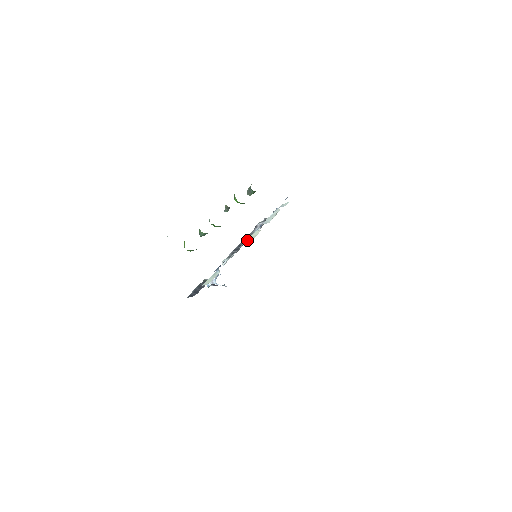
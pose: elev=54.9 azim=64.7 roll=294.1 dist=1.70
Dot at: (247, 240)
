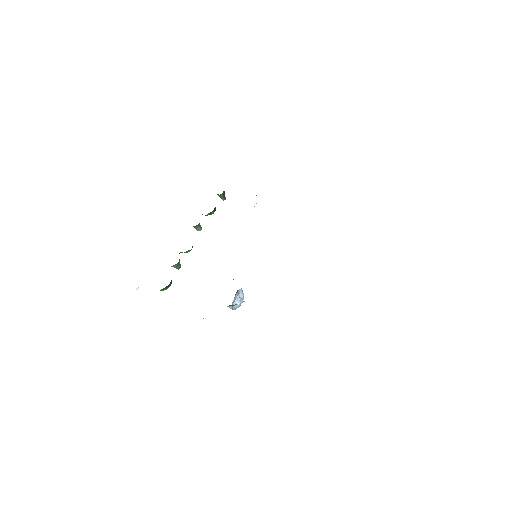
Dot at: occluded
